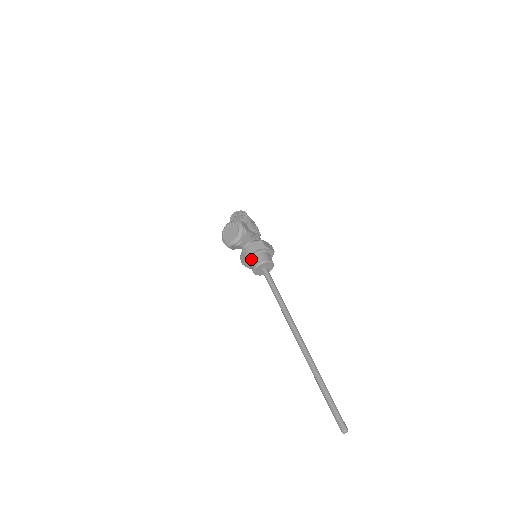
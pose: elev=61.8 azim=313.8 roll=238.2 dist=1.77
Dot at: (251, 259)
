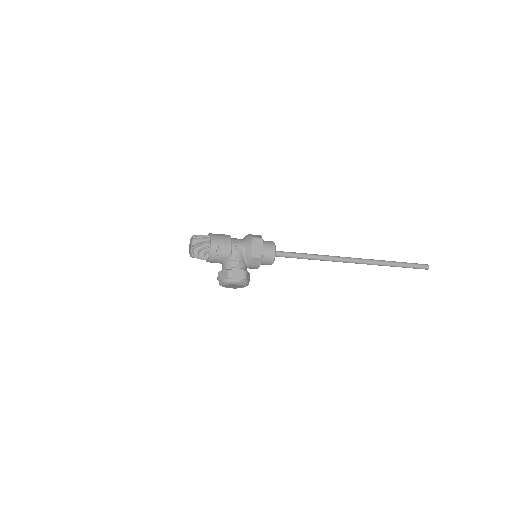
Dot at: occluded
